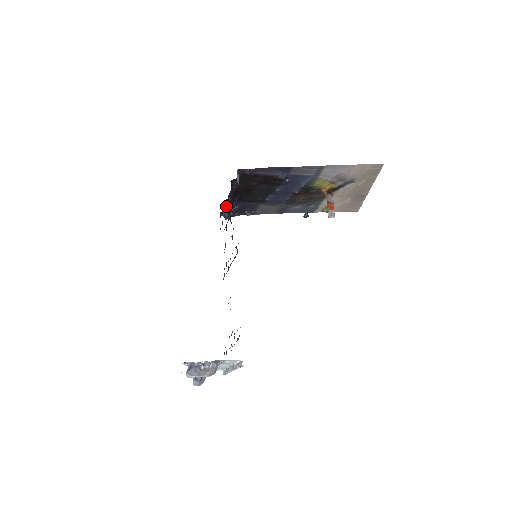
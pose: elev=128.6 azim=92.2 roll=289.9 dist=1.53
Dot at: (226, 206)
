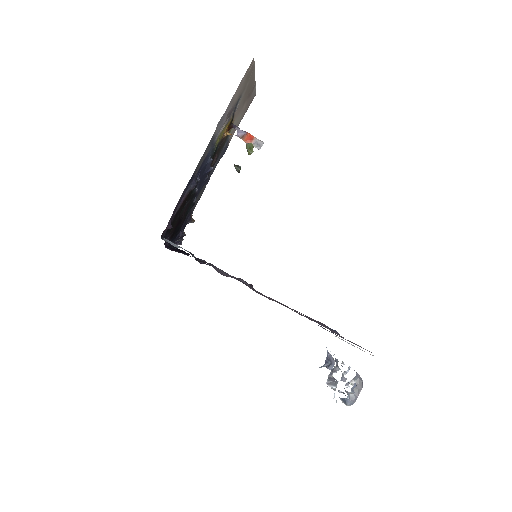
Dot at: occluded
